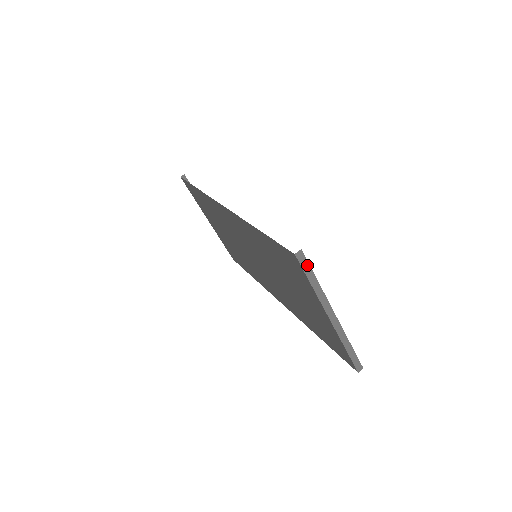
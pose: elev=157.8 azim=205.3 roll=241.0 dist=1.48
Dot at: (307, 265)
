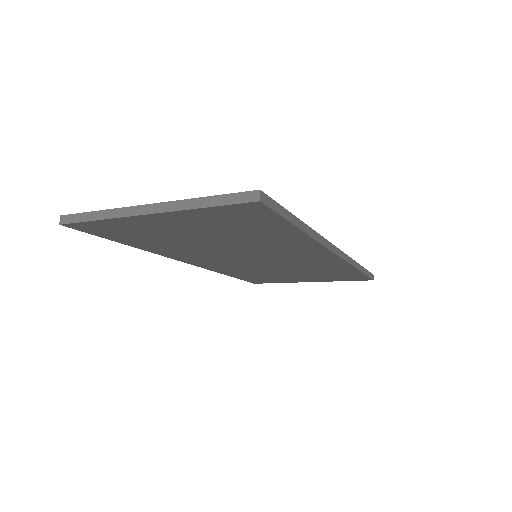
Dot at: (77, 216)
